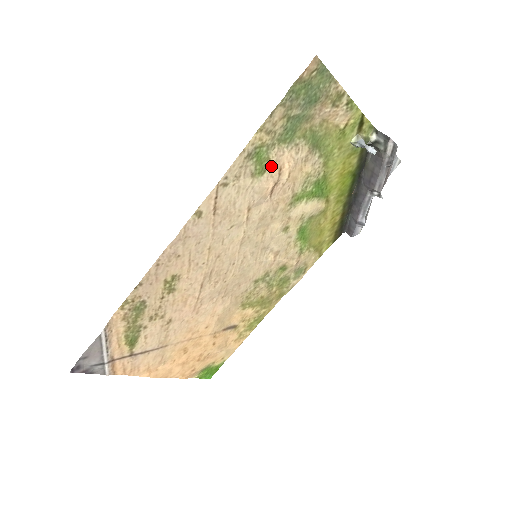
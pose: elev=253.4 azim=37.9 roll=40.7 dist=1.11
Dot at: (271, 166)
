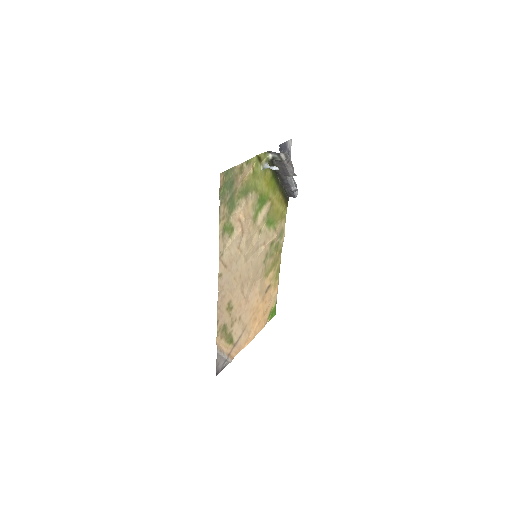
Dot at: (234, 224)
